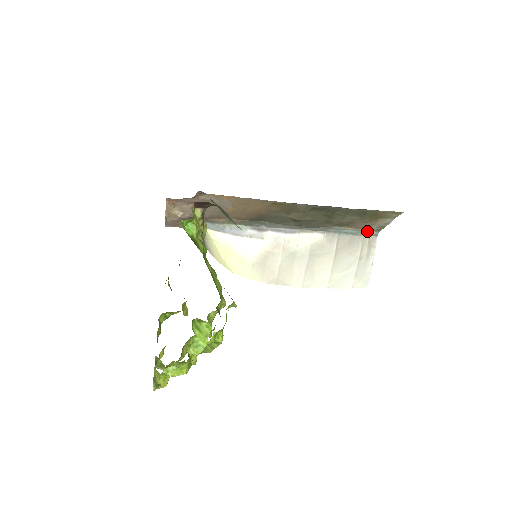
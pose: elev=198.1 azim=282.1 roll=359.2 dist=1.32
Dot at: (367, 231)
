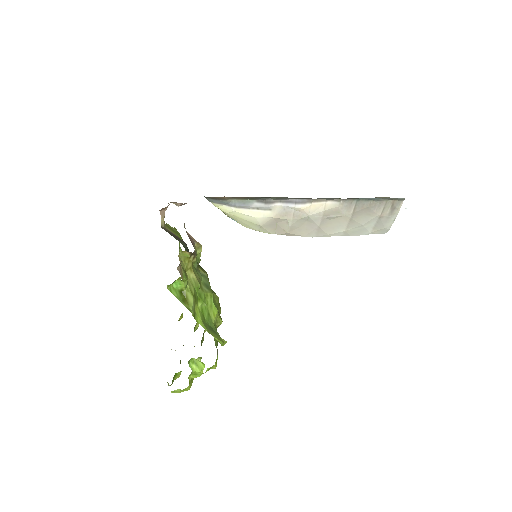
Dot at: (391, 198)
